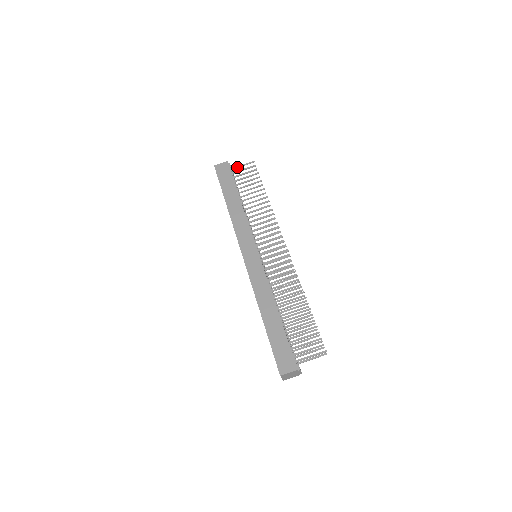
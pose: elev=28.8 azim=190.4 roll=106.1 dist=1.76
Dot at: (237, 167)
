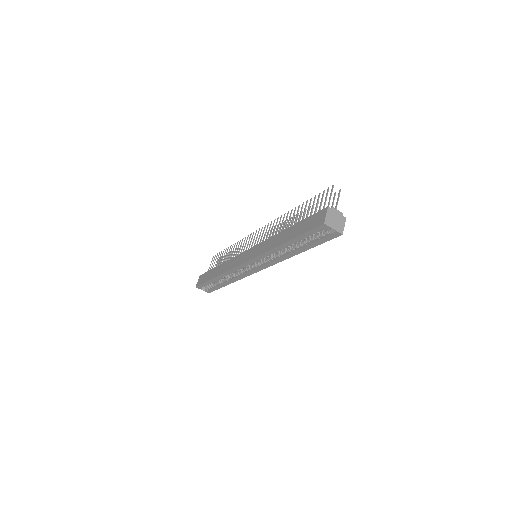
Dot at: (208, 270)
